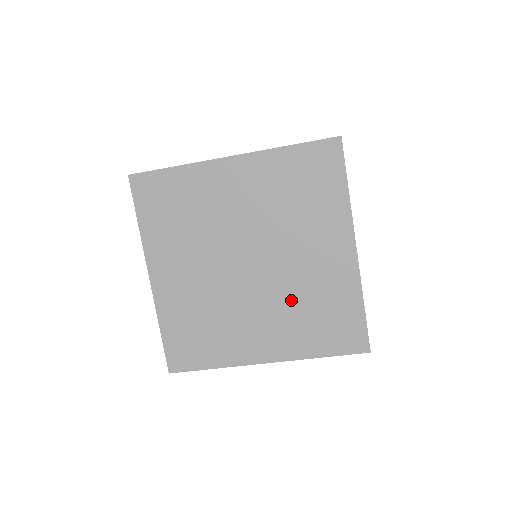
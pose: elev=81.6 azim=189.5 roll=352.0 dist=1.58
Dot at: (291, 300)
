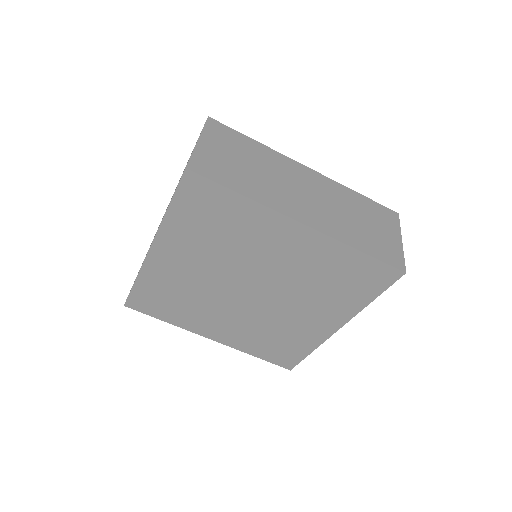
Dot at: (262, 325)
